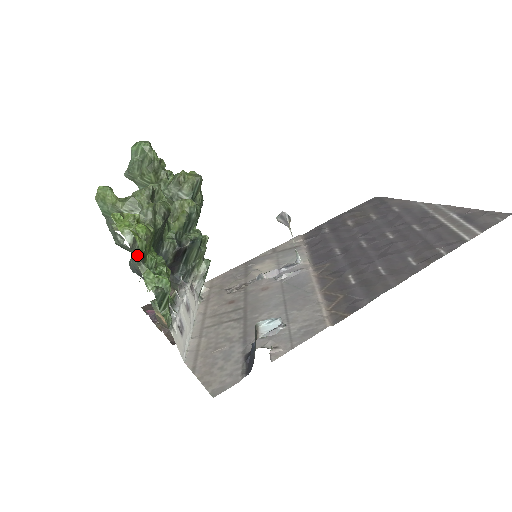
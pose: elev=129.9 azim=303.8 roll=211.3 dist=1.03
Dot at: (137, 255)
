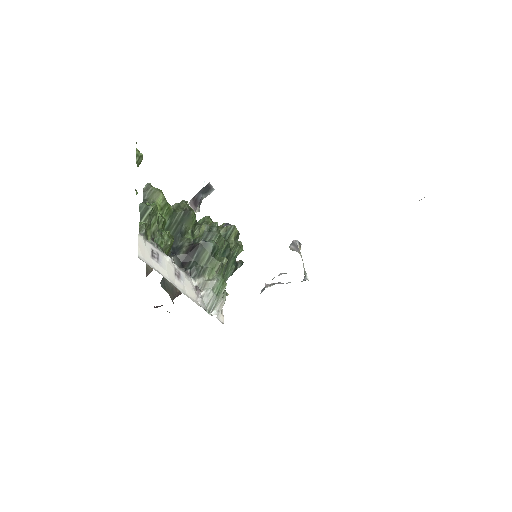
Dot at: (146, 200)
